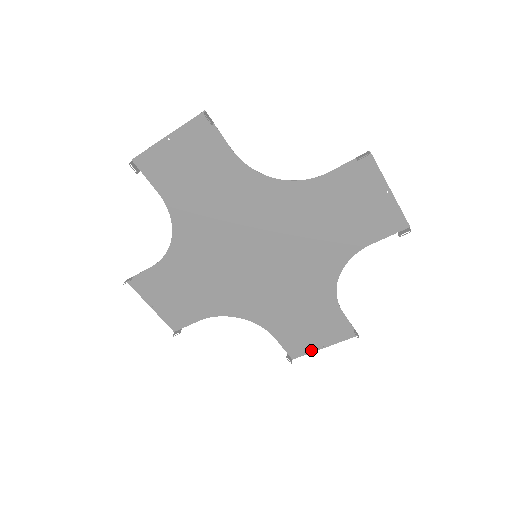
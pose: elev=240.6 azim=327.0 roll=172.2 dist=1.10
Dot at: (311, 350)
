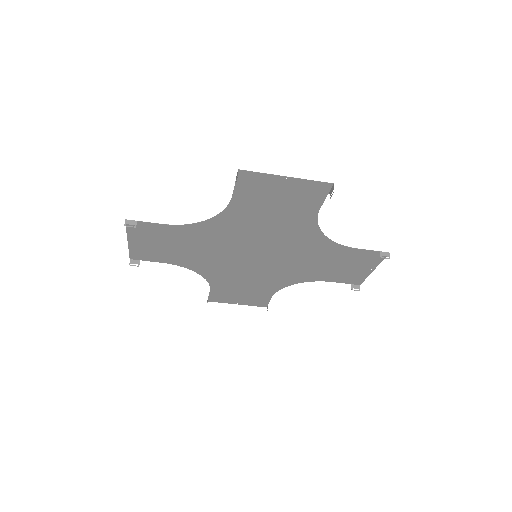
Dot at: (366, 275)
